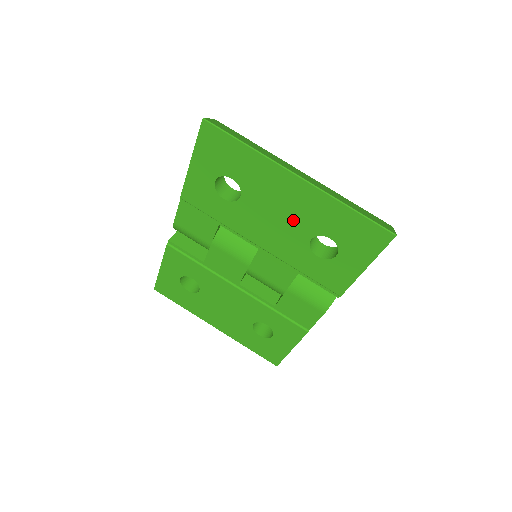
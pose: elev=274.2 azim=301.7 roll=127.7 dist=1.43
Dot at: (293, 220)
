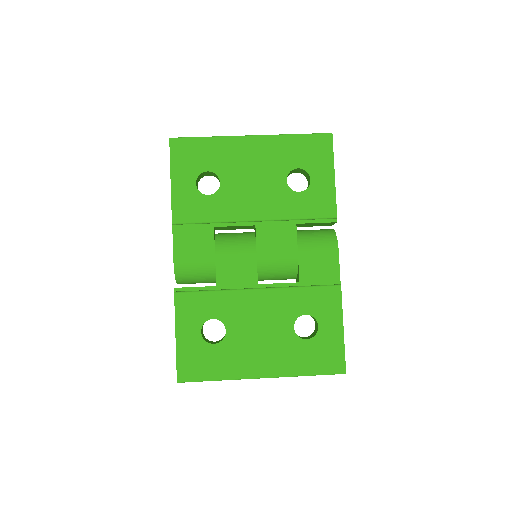
Dot at: (266, 173)
